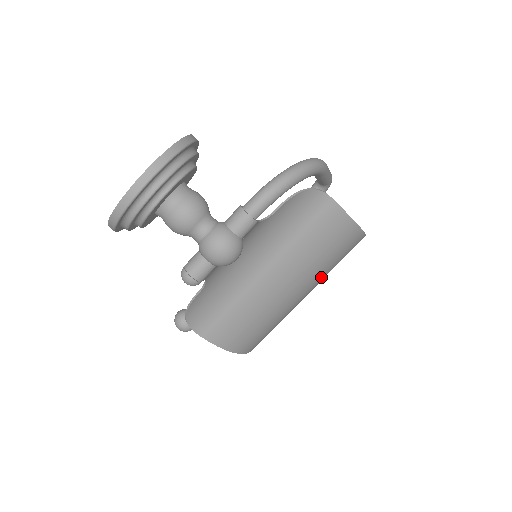
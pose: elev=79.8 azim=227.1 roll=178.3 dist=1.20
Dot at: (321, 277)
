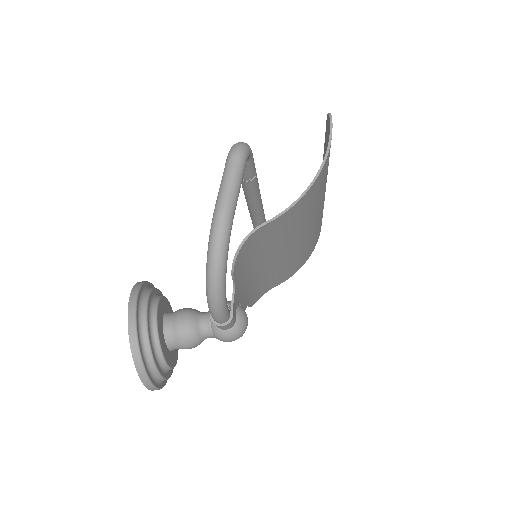
Dot at: (323, 192)
